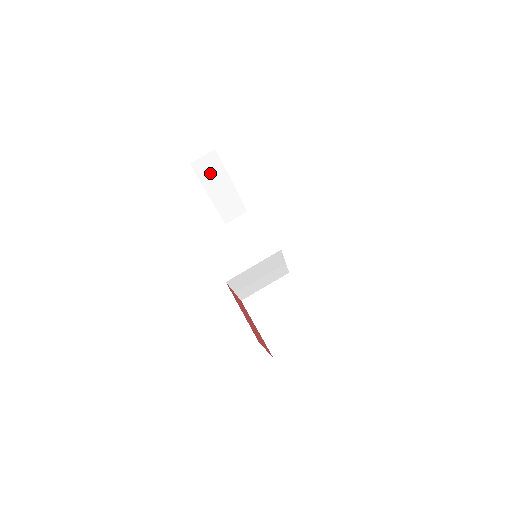
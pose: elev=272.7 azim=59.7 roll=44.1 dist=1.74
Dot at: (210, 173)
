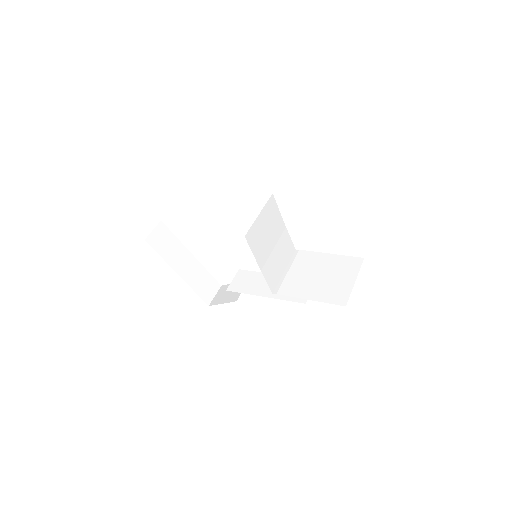
Dot at: (167, 248)
